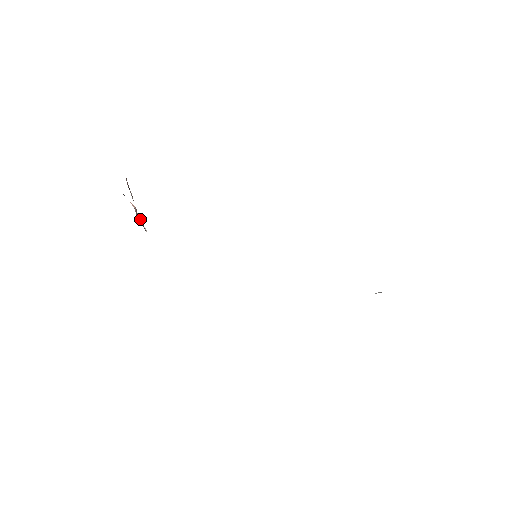
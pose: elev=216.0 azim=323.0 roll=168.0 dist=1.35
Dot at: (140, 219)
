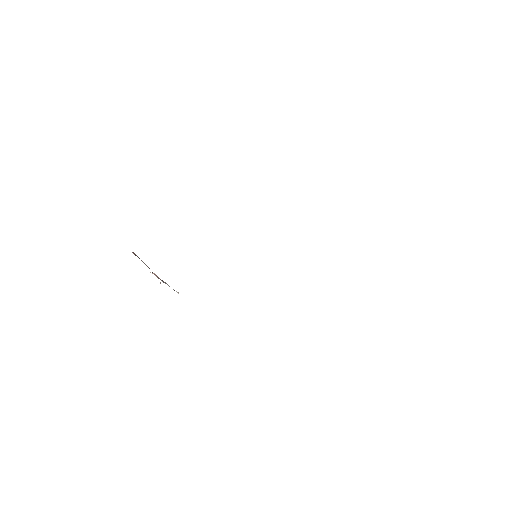
Dot at: occluded
